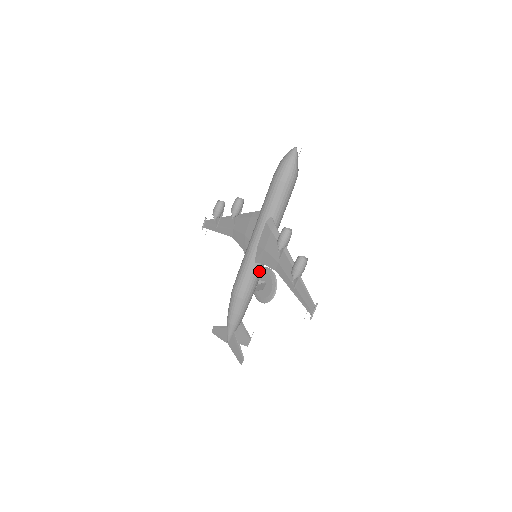
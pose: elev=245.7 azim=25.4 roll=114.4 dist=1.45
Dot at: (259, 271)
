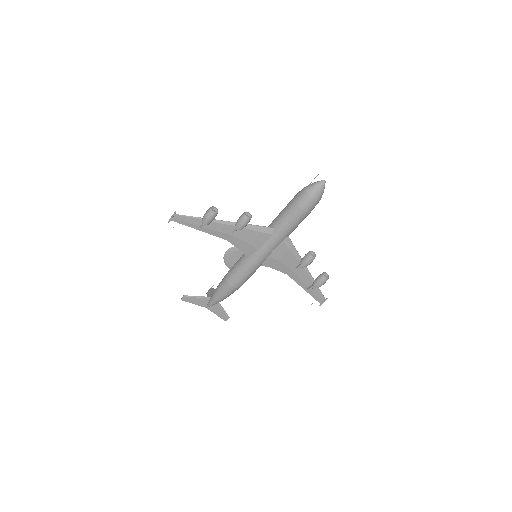
Dot at: occluded
